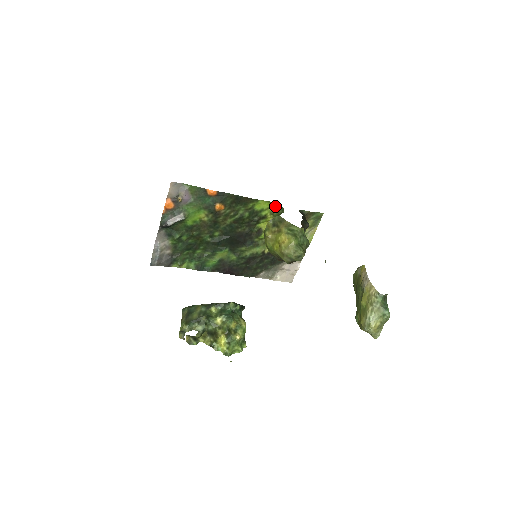
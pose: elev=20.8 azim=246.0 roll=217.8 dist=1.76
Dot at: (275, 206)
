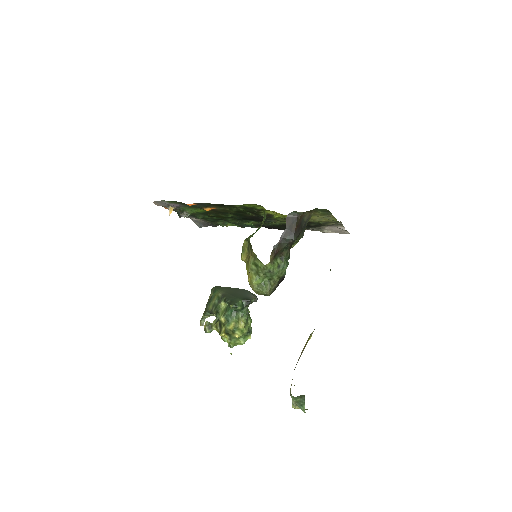
Dot at: occluded
